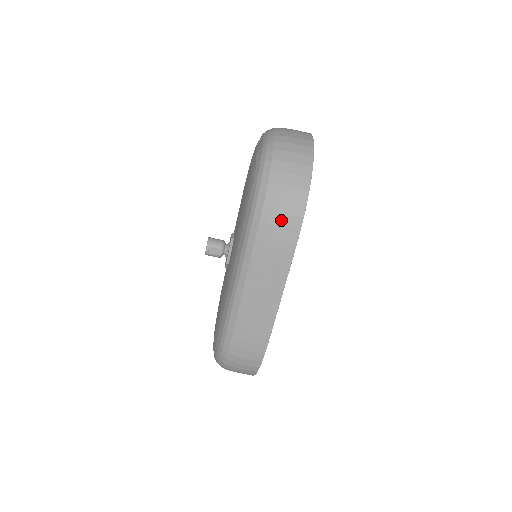
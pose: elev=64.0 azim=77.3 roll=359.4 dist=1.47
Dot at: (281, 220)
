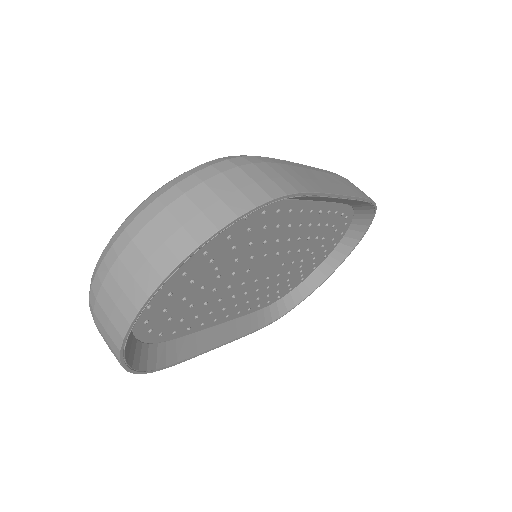
Dot at: occluded
